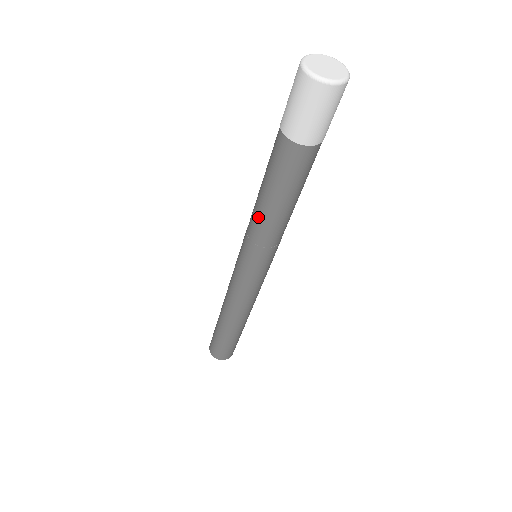
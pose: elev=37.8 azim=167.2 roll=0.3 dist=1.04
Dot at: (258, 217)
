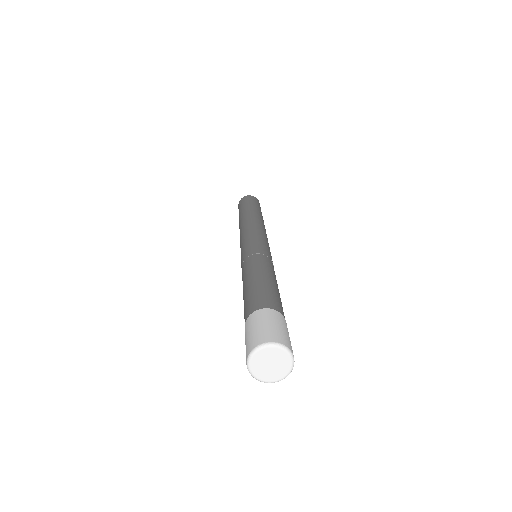
Dot at: occluded
